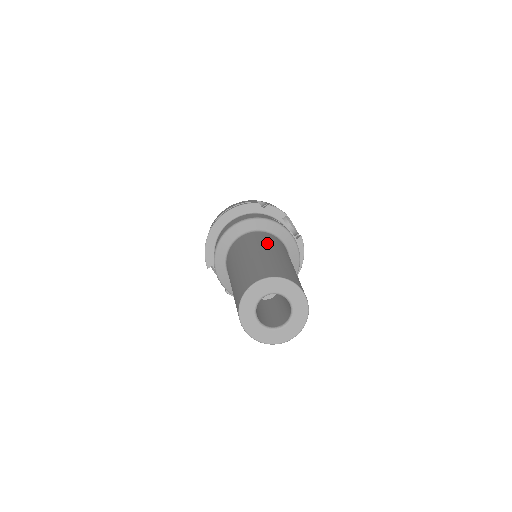
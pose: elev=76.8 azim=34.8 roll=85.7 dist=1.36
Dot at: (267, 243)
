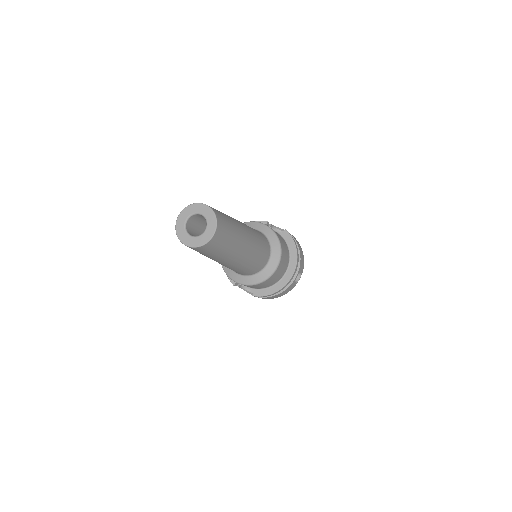
Dot at: occluded
